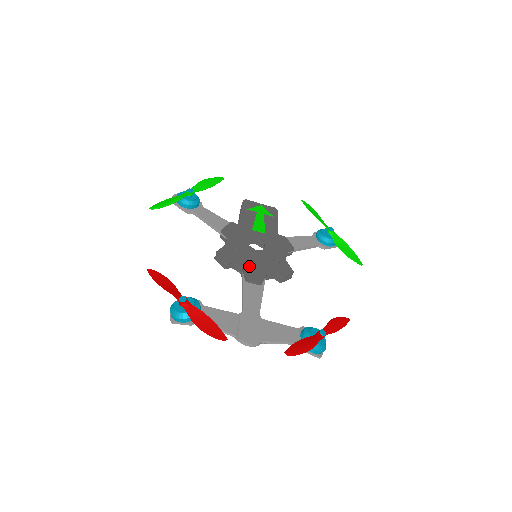
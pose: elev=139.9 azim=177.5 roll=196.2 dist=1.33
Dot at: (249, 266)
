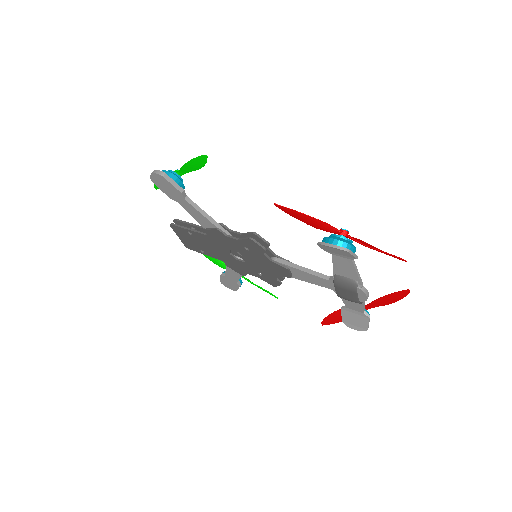
Dot at: (273, 256)
